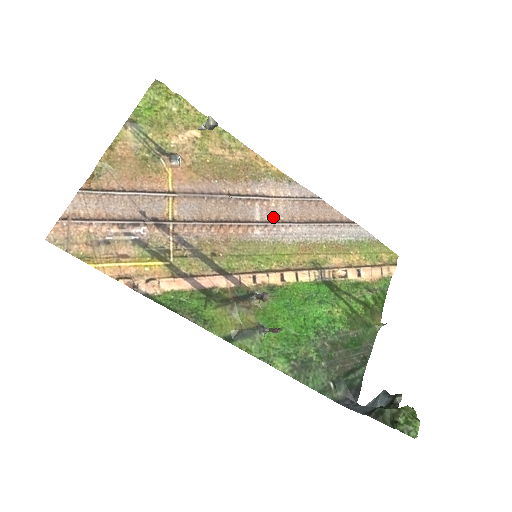
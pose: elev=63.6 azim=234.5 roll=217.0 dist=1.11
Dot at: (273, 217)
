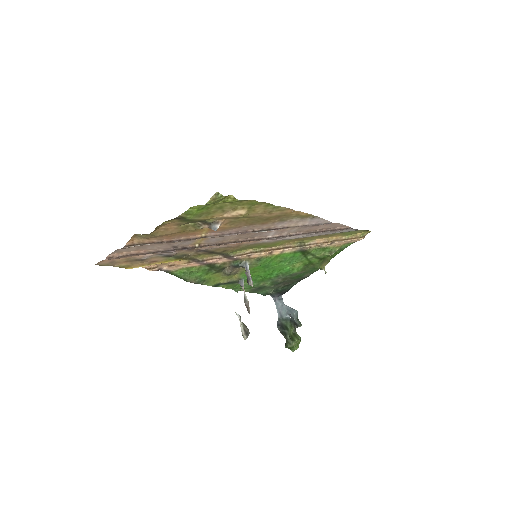
Dot at: (284, 234)
